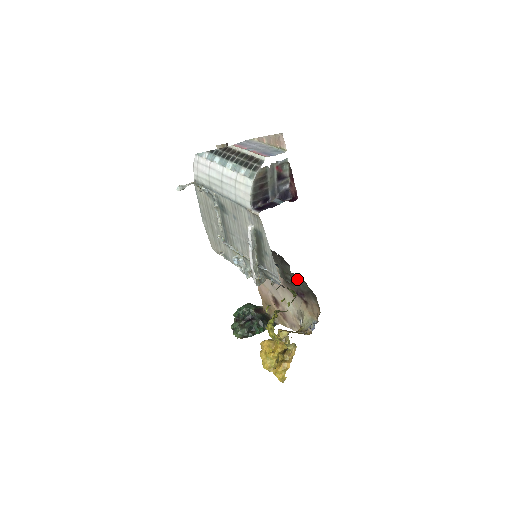
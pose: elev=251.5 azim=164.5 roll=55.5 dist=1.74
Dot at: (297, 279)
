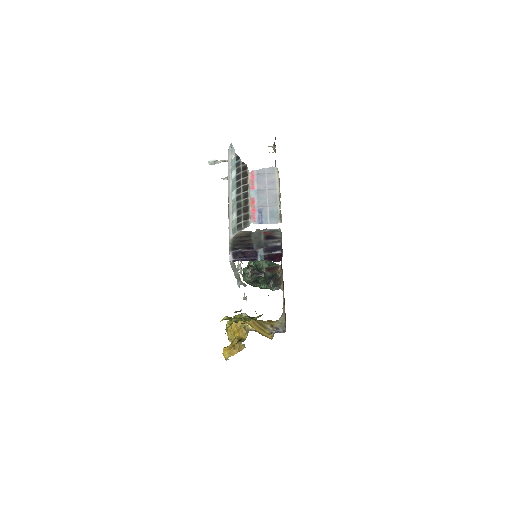
Dot at: occluded
